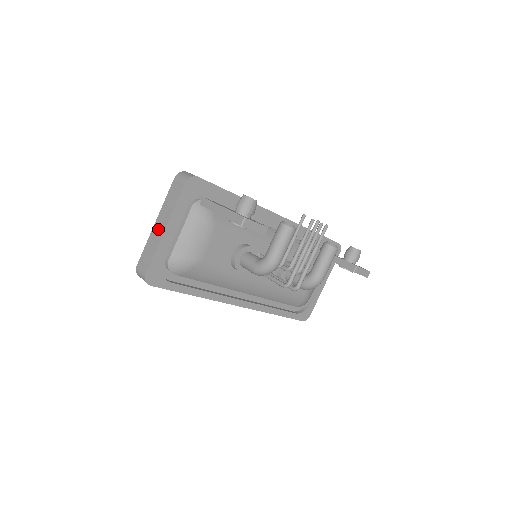
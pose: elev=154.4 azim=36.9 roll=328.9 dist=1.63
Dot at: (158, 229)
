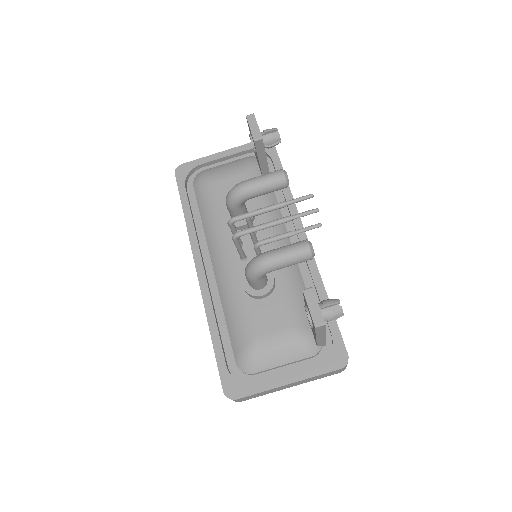
Dot at: occluded
